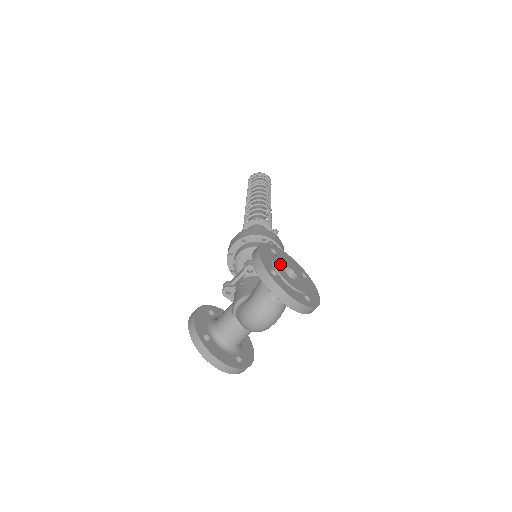
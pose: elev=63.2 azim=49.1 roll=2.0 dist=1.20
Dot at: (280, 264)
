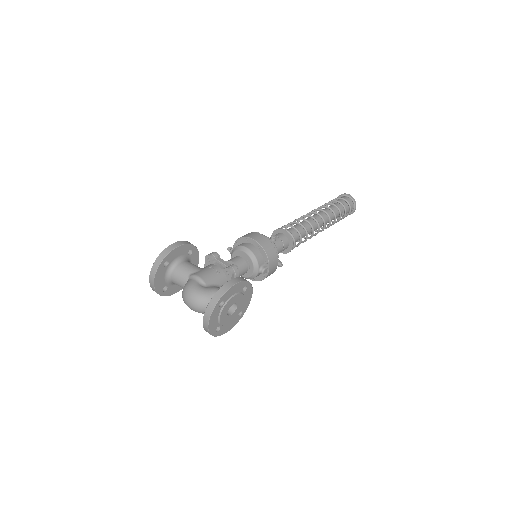
Dot at: (235, 300)
